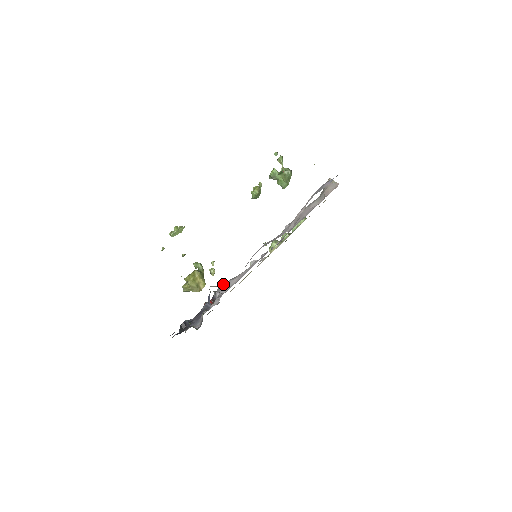
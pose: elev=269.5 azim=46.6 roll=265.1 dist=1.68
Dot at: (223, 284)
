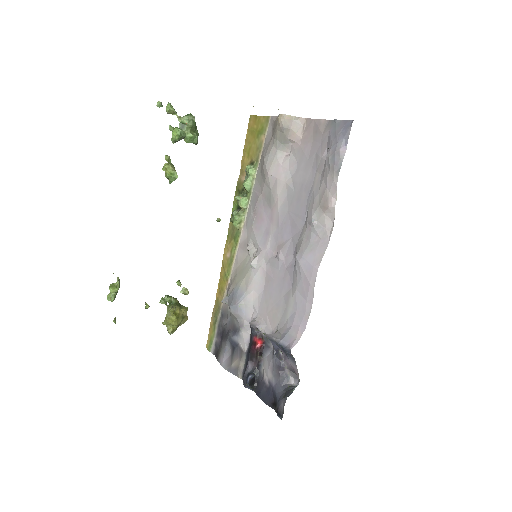
Dot at: (238, 306)
